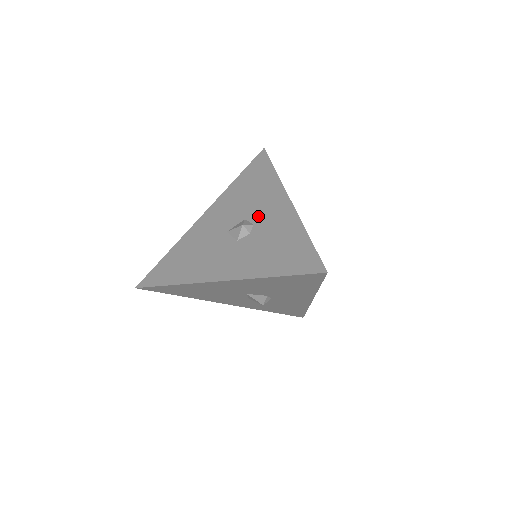
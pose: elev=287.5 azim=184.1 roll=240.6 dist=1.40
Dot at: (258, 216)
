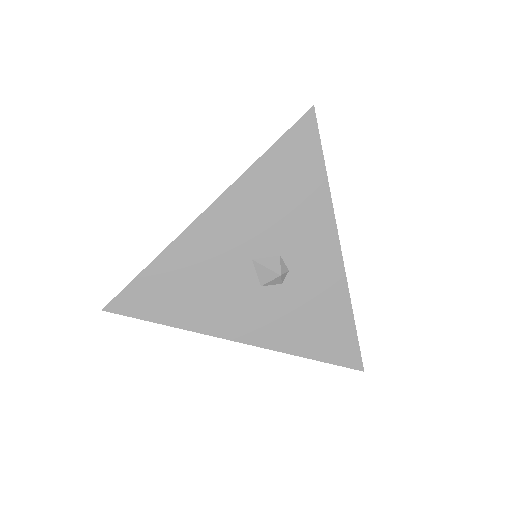
Dot at: occluded
